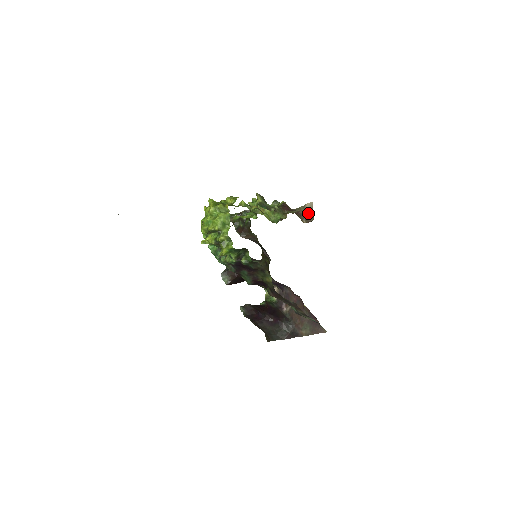
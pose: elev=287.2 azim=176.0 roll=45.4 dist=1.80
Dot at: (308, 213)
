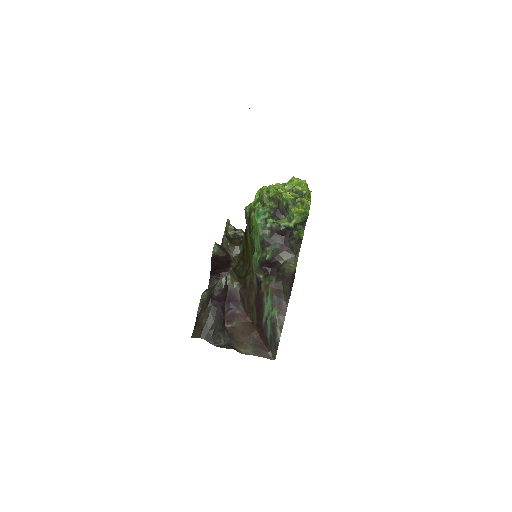
Dot at: occluded
